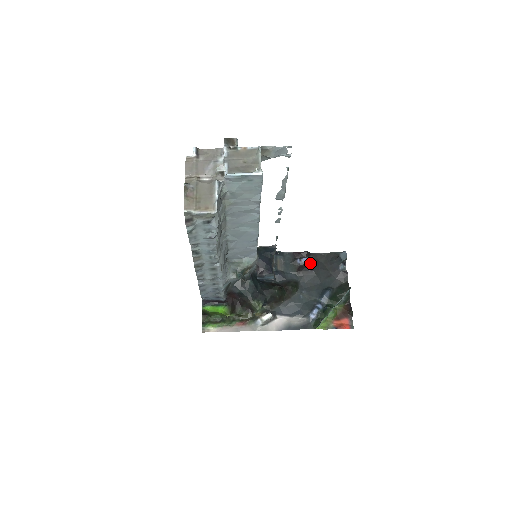
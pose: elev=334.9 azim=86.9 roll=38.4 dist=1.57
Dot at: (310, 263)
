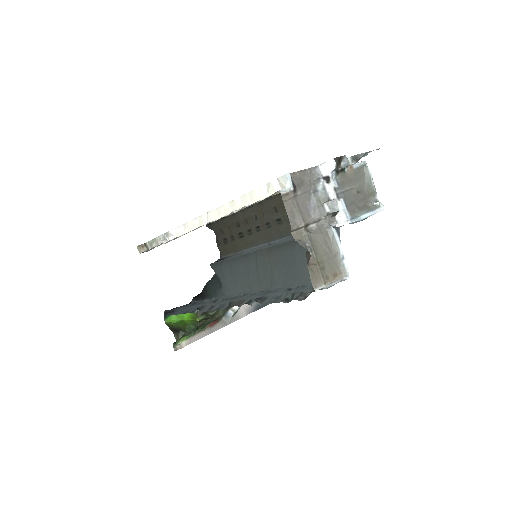
Dot at: occluded
